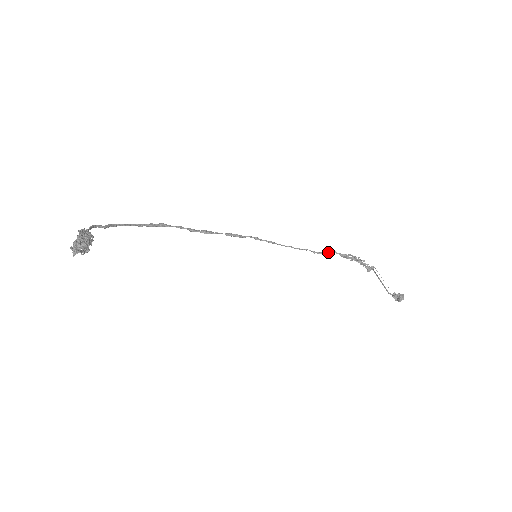
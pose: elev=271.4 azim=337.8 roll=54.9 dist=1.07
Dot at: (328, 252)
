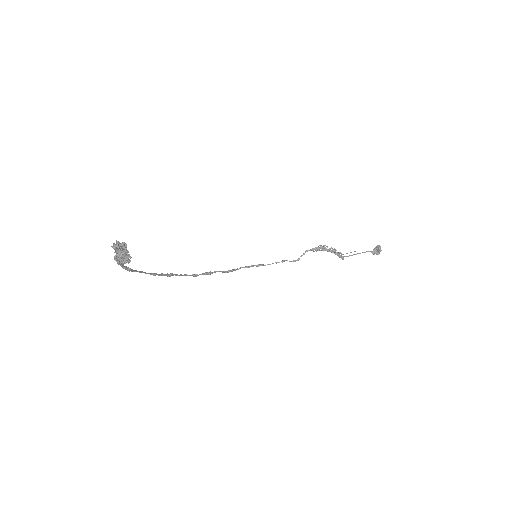
Dot at: (303, 254)
